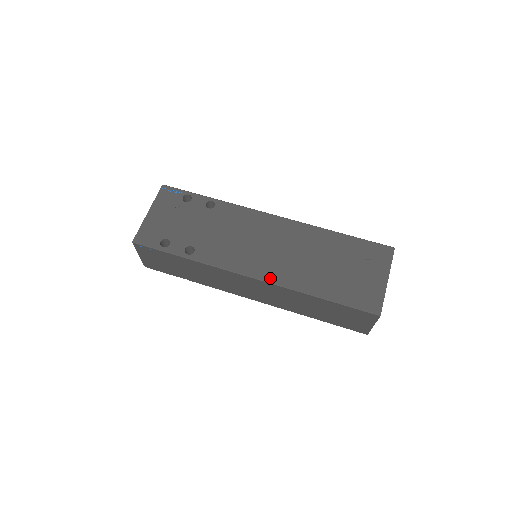
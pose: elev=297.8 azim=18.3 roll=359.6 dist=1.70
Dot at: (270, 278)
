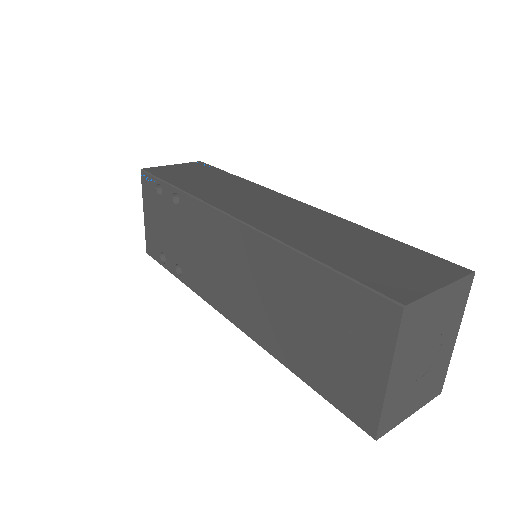
Dot at: (243, 326)
